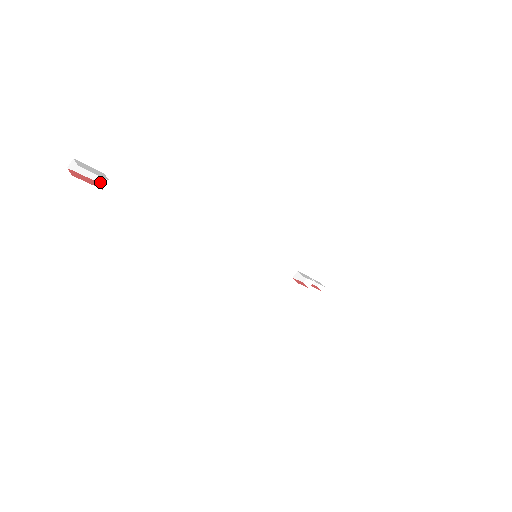
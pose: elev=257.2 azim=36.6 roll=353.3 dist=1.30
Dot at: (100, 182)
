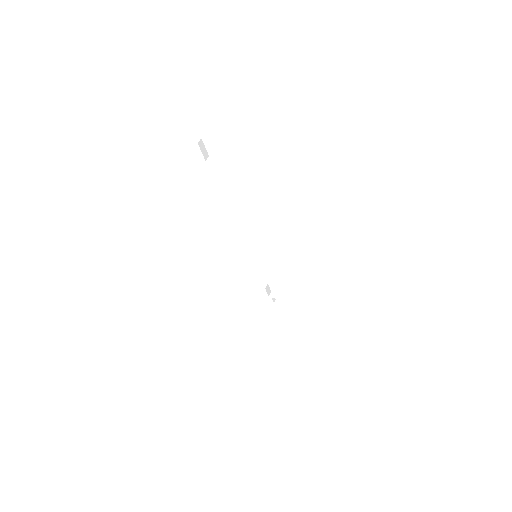
Dot at: (208, 160)
